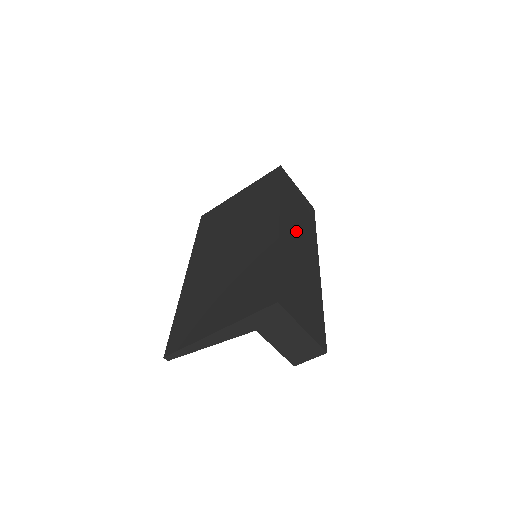
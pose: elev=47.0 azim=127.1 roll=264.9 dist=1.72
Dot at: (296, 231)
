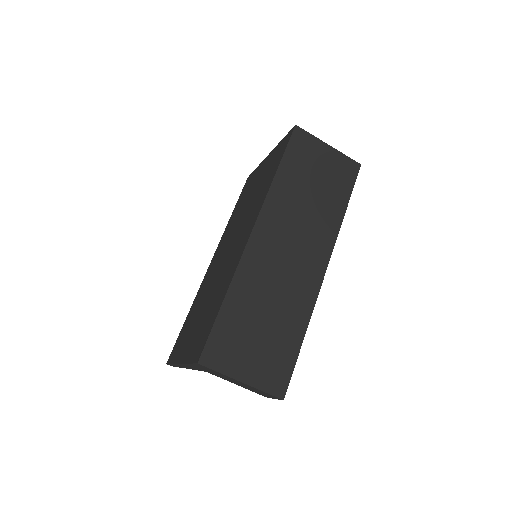
Dot at: (289, 231)
